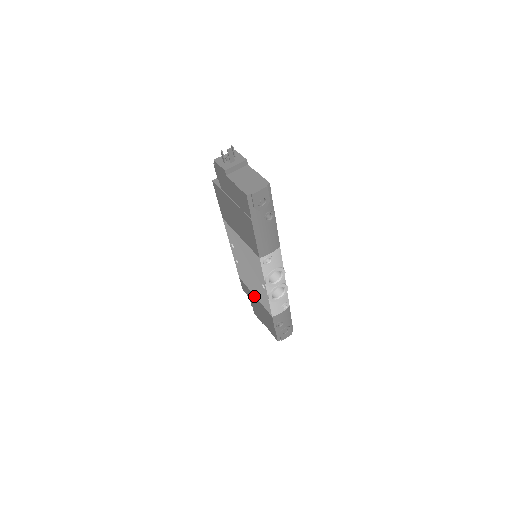
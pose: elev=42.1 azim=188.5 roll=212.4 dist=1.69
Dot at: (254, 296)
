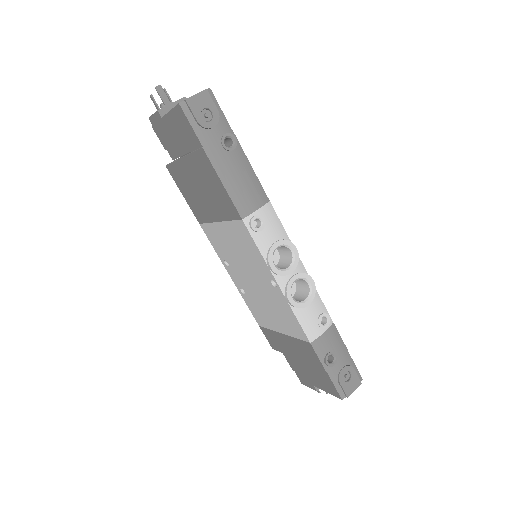
Dot at: (281, 335)
